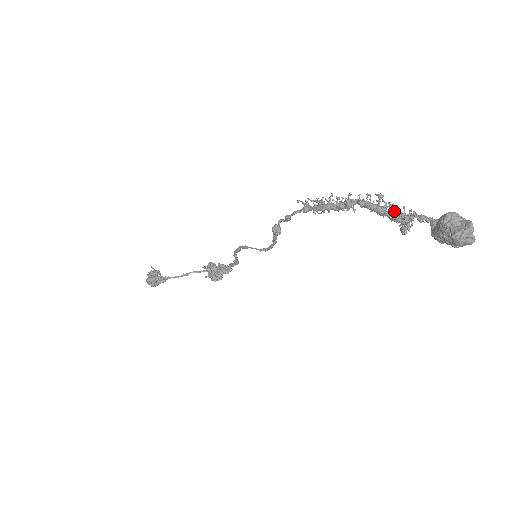
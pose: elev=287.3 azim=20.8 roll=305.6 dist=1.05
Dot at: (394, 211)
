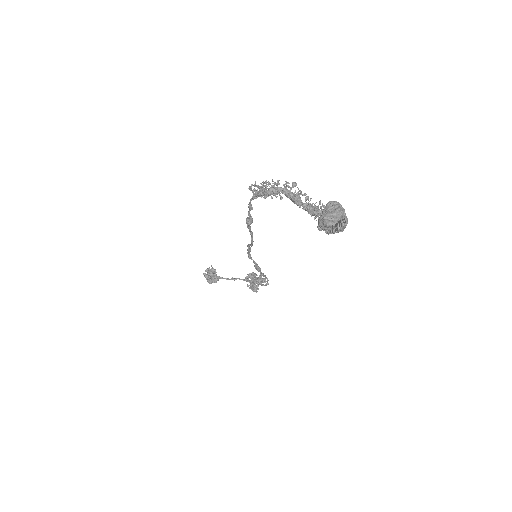
Dot at: (308, 202)
